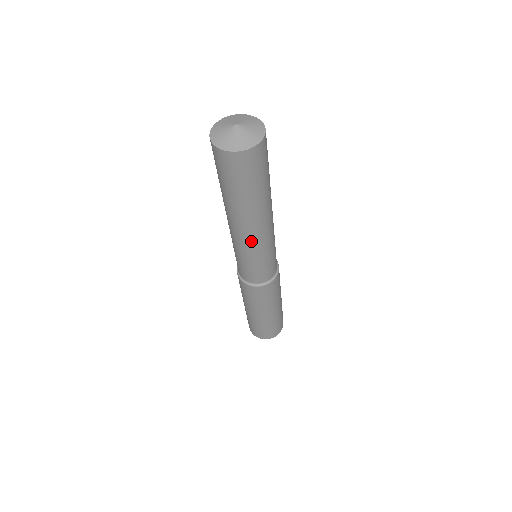
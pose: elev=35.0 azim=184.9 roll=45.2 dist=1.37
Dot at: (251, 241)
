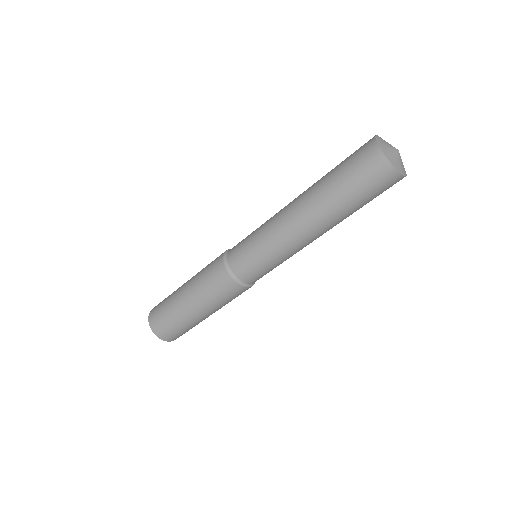
Dot at: (300, 244)
